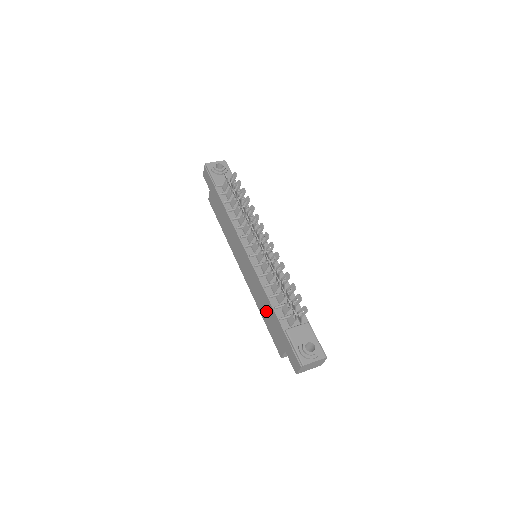
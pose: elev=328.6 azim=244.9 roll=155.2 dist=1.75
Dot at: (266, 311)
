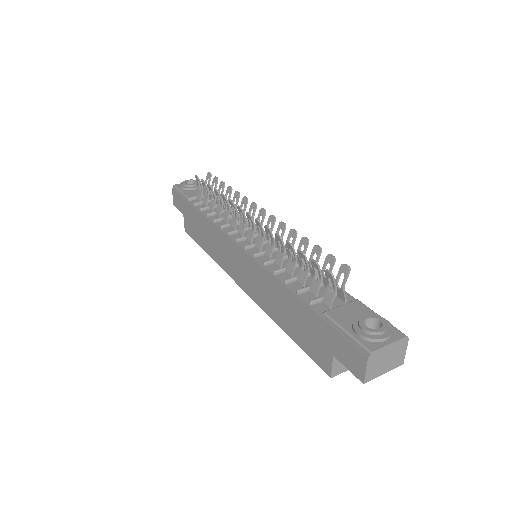
Dot at: (286, 312)
